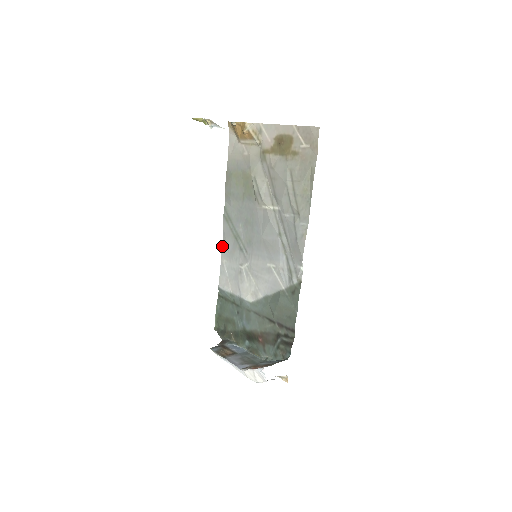
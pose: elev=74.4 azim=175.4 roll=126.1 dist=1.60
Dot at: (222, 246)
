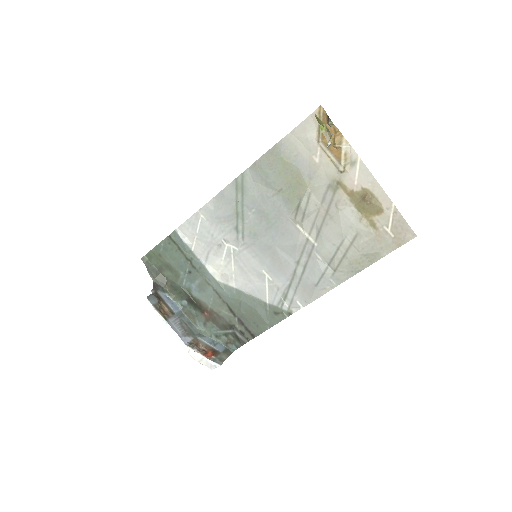
Dot at: (209, 201)
